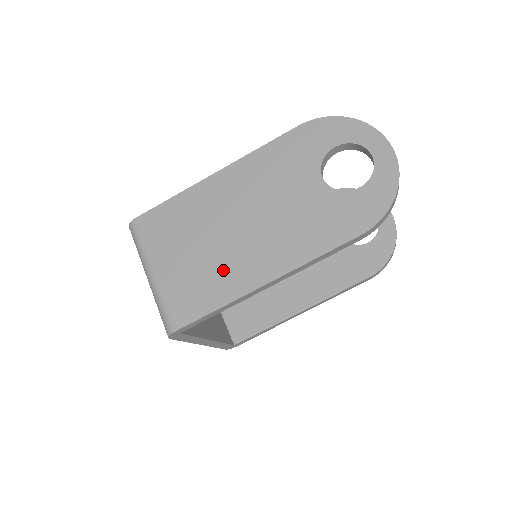
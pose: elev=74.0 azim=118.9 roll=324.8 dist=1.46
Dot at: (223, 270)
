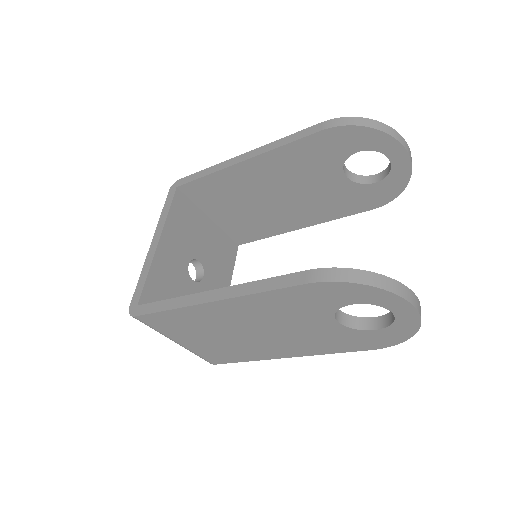
Dot at: (244, 349)
